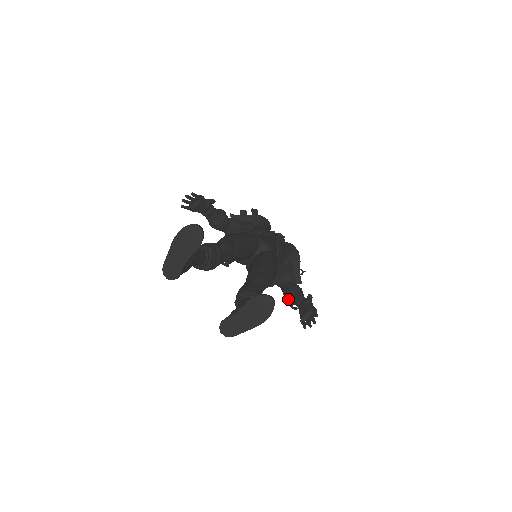
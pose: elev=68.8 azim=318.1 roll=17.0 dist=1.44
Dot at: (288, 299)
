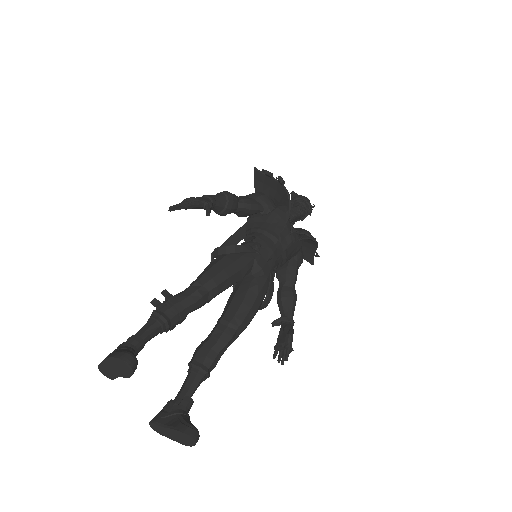
Dot at: (278, 305)
